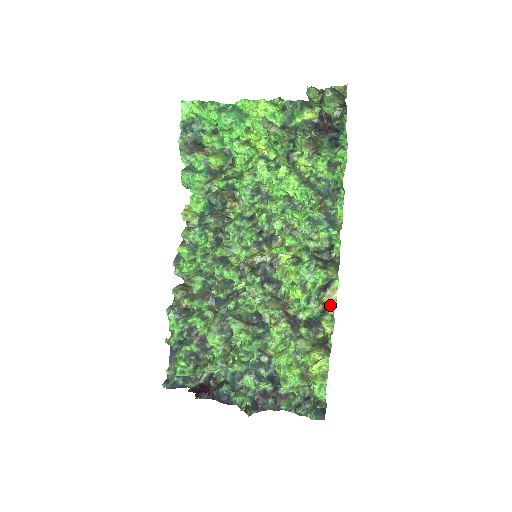
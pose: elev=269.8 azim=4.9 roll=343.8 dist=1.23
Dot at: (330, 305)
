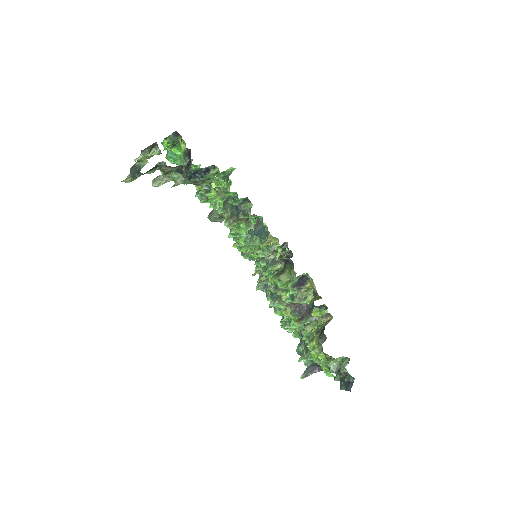
Dot at: occluded
